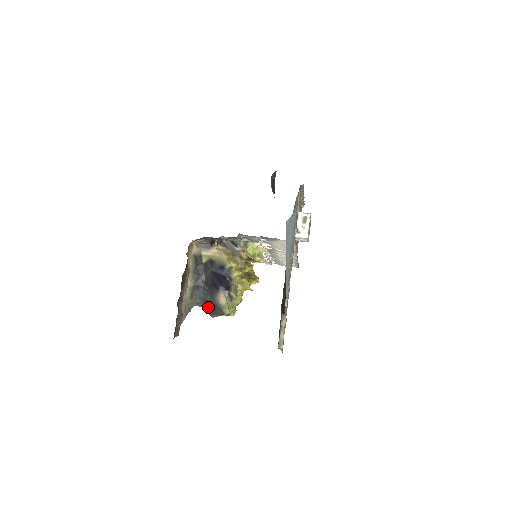
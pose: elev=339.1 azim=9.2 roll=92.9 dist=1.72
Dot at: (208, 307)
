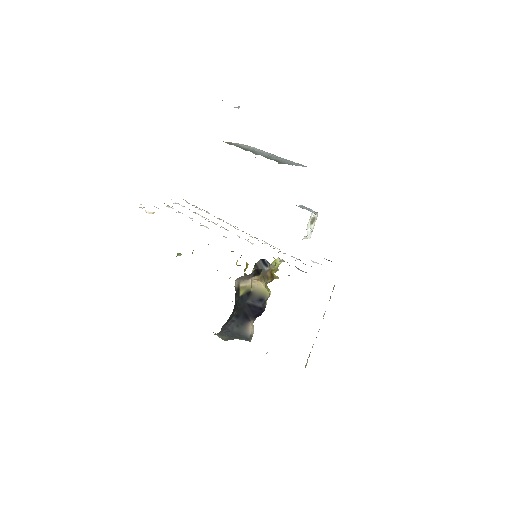
Dot at: (229, 336)
